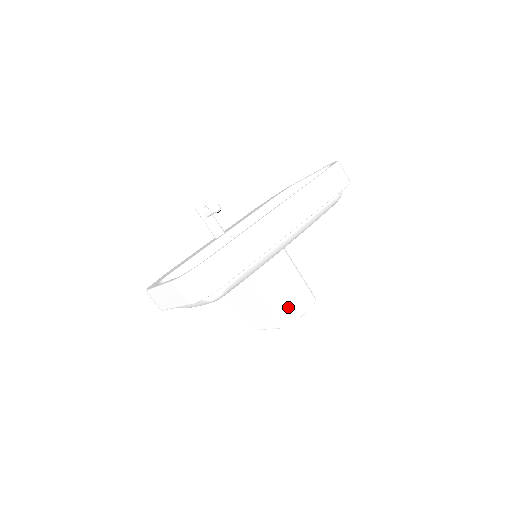
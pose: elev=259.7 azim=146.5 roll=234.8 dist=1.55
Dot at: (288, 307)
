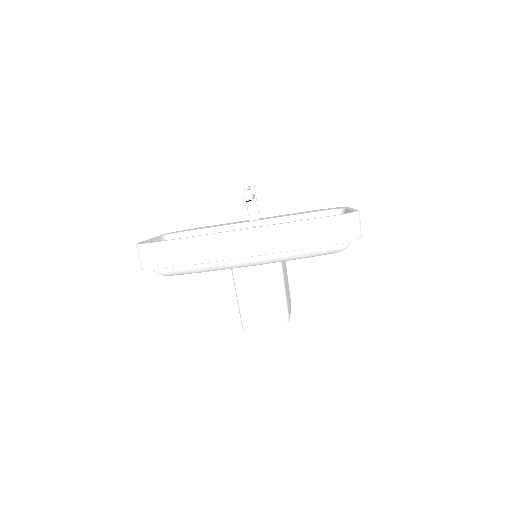
Dot at: (249, 314)
